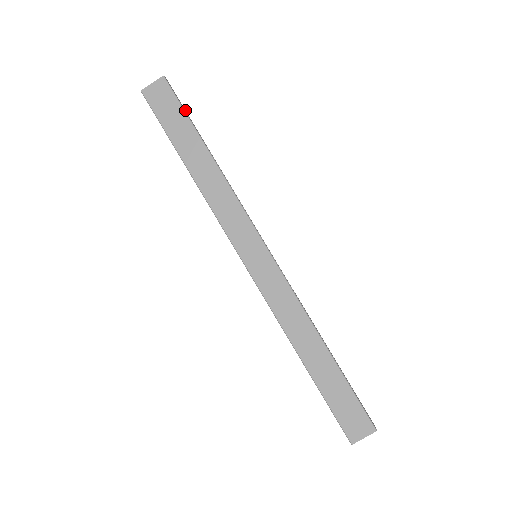
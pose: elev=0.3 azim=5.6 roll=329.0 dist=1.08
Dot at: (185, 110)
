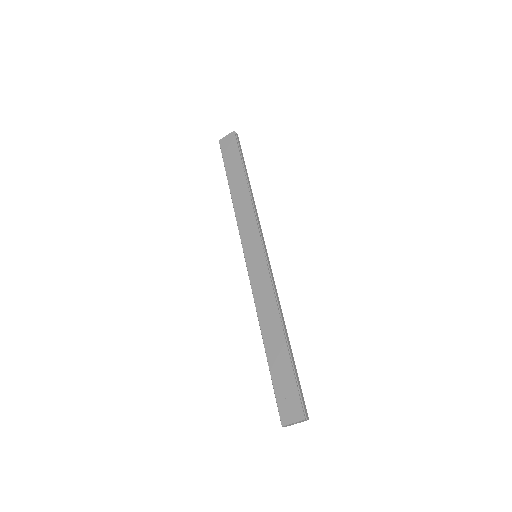
Dot at: (242, 153)
